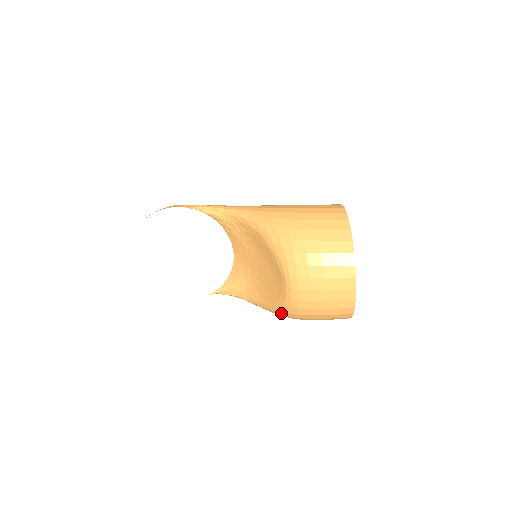
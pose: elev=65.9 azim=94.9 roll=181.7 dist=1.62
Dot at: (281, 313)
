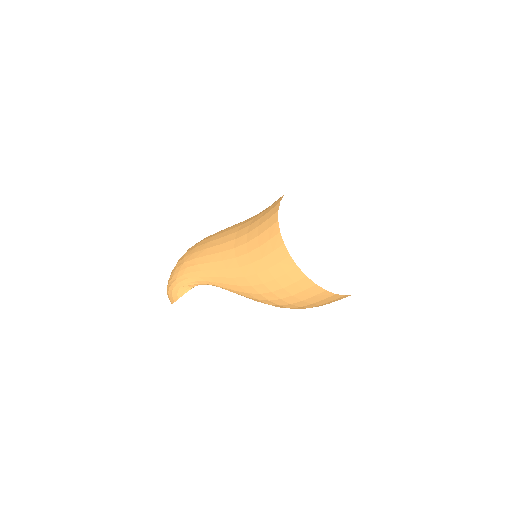
Dot at: occluded
